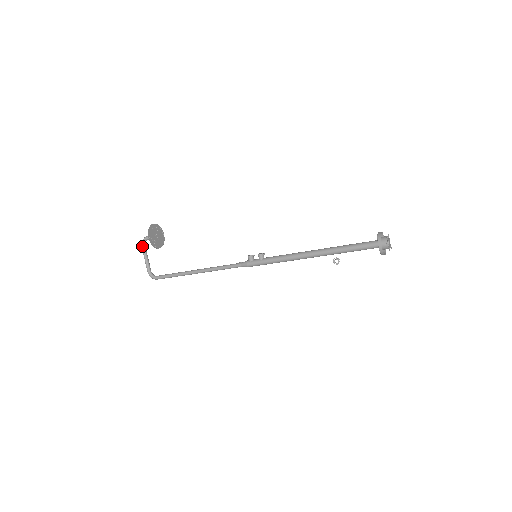
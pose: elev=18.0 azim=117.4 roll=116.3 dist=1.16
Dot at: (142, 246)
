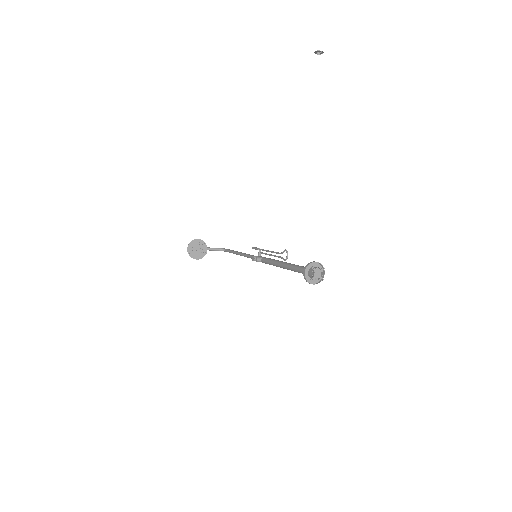
Dot at: occluded
